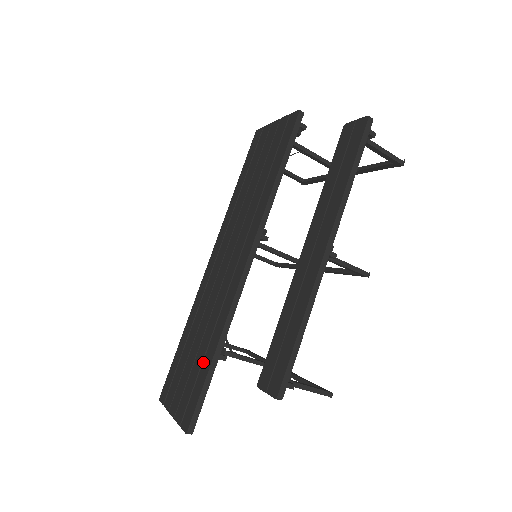
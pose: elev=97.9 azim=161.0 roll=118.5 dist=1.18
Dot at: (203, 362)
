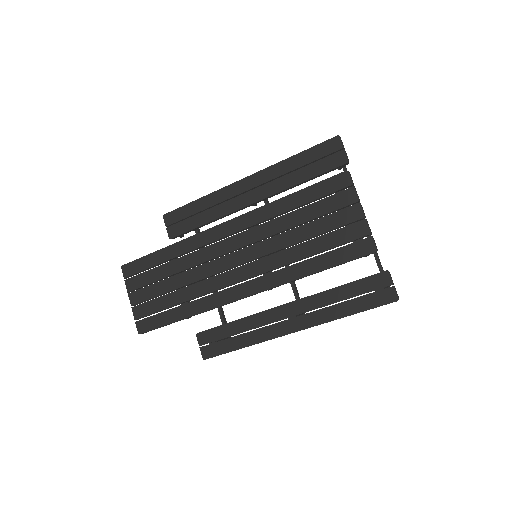
Dot at: (173, 309)
